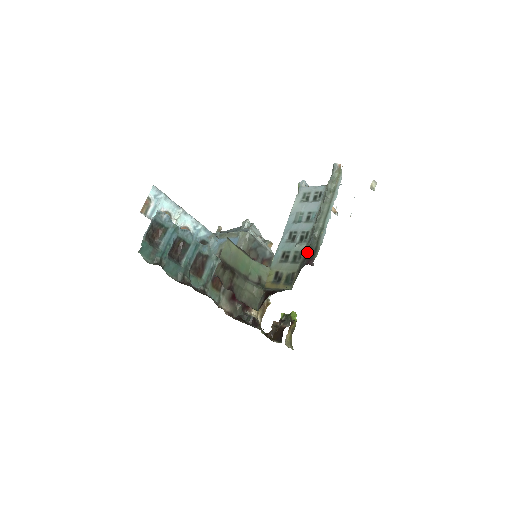
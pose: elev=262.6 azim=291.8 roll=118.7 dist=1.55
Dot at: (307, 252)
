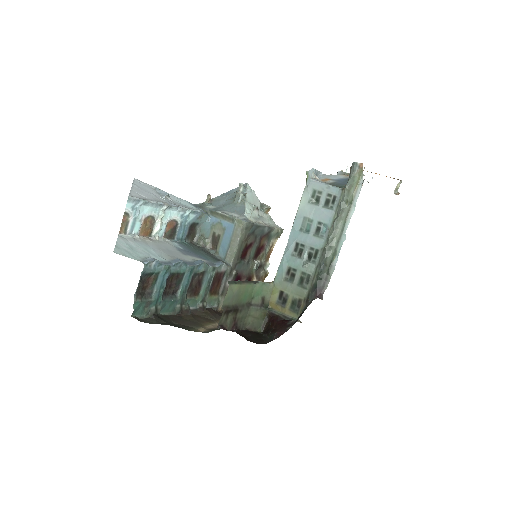
Dot at: (316, 281)
